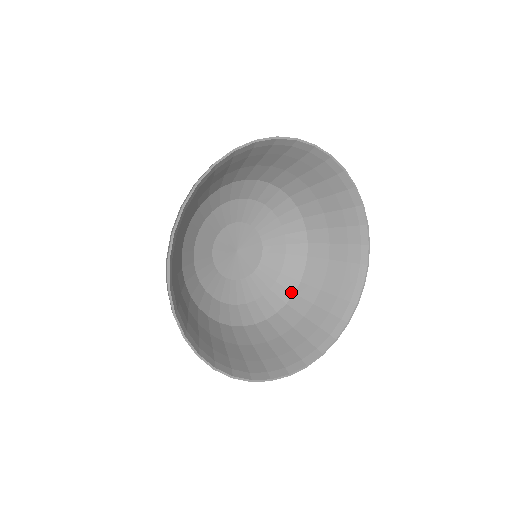
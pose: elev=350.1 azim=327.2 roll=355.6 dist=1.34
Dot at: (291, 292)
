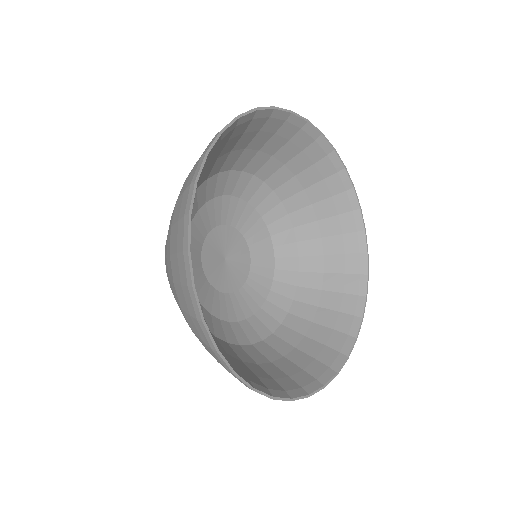
Dot at: (284, 311)
